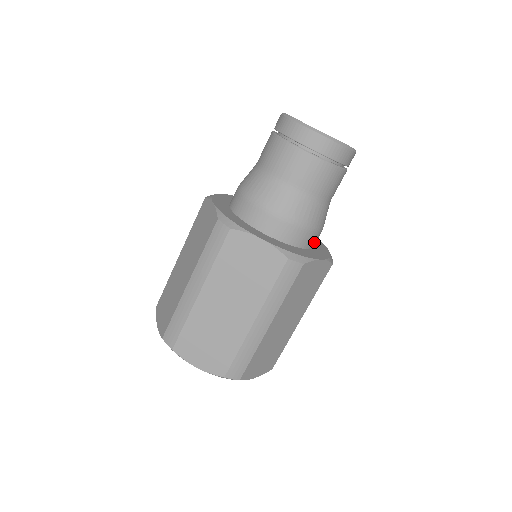
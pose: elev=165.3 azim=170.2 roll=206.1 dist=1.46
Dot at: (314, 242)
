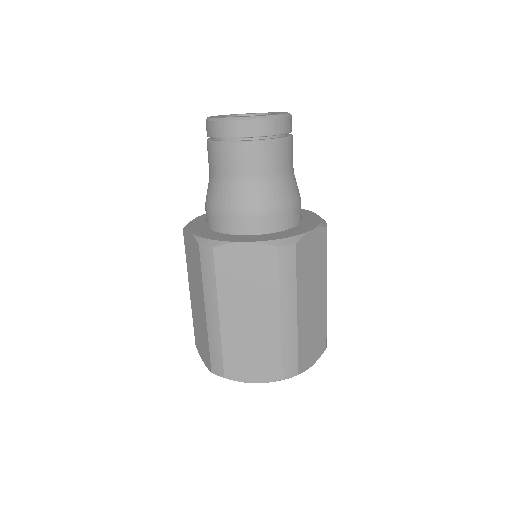
Dot at: (298, 217)
